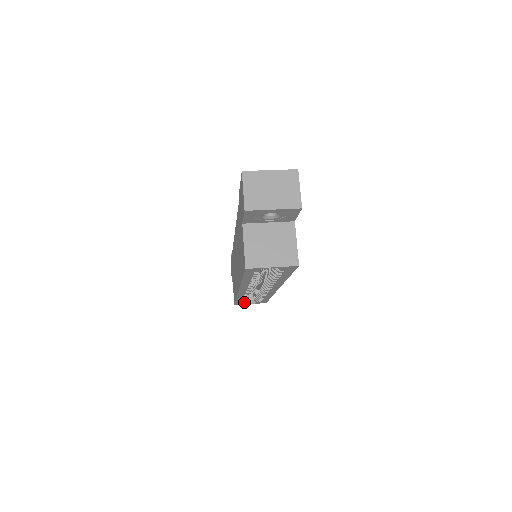
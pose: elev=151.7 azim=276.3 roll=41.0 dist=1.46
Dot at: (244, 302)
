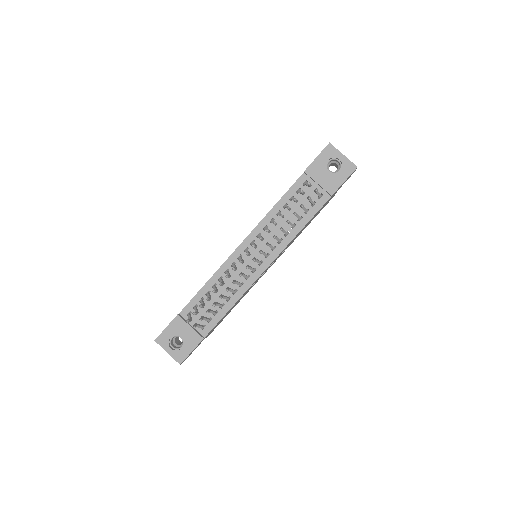
Dot at: occluded
